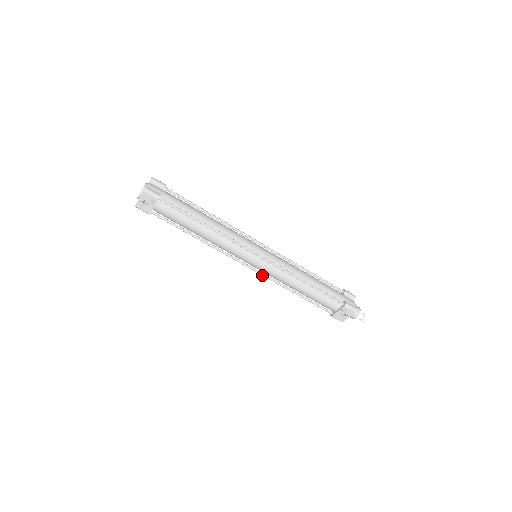
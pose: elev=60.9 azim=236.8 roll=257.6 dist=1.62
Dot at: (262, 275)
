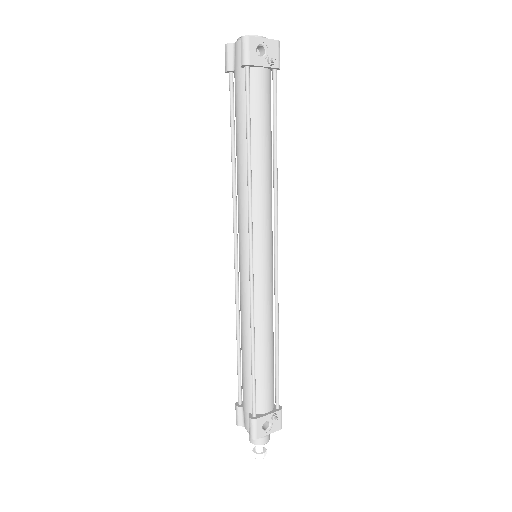
Dot at: (252, 284)
